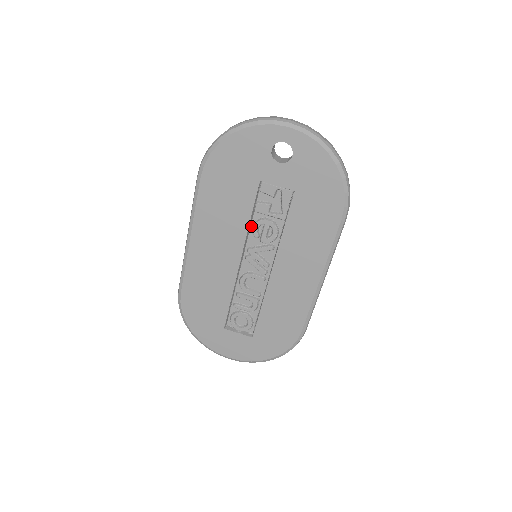
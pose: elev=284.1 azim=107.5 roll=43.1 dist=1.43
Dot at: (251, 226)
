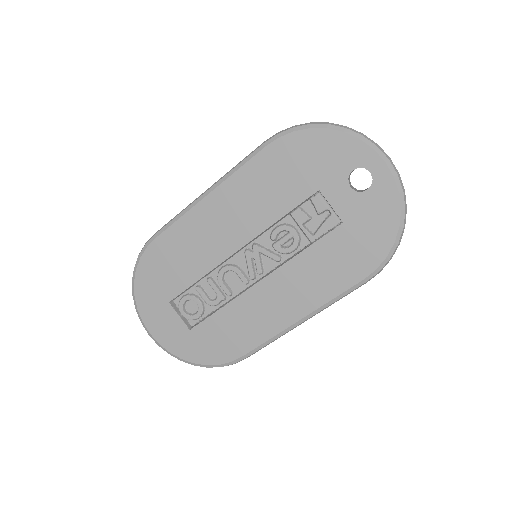
Dot at: (275, 225)
